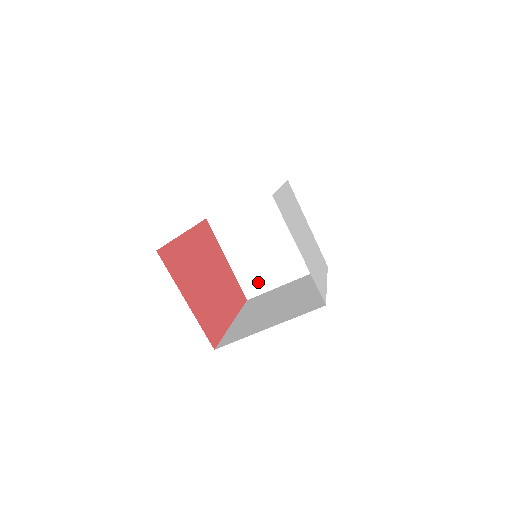
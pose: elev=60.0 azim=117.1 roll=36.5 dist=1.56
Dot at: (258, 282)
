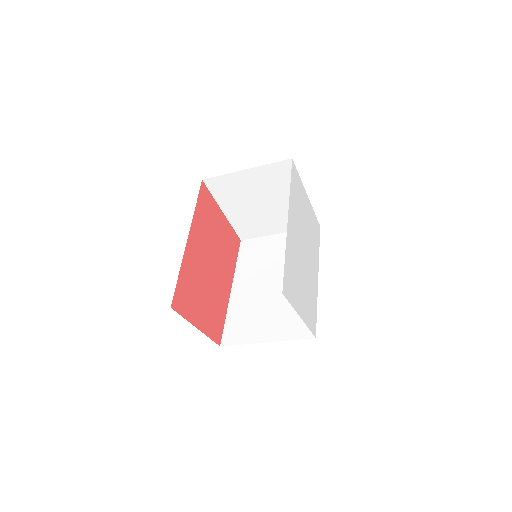
Dot at: (252, 230)
